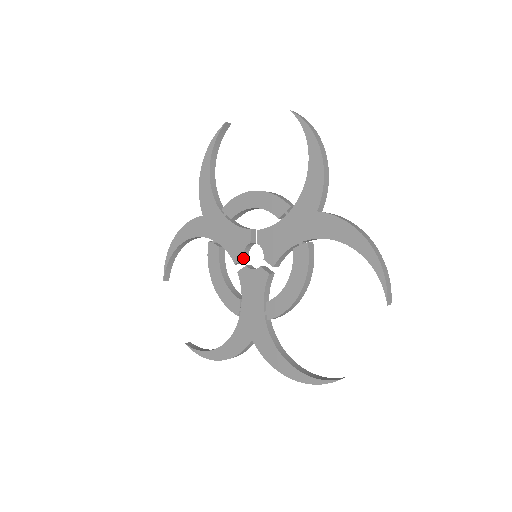
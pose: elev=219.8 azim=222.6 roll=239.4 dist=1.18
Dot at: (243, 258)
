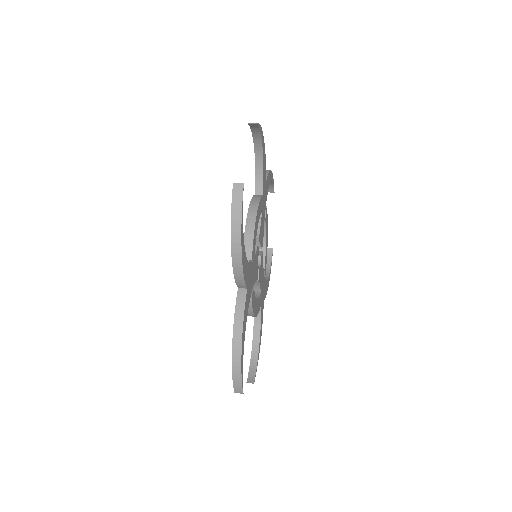
Dot at: occluded
